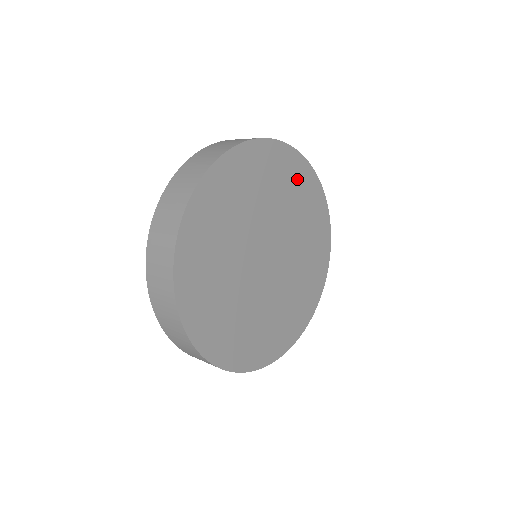
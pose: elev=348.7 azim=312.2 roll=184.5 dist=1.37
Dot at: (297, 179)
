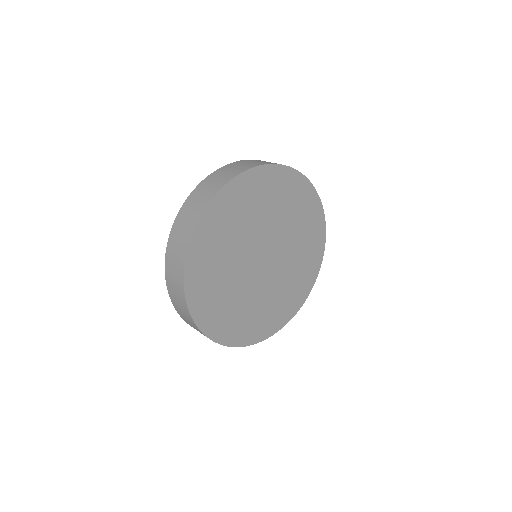
Dot at: (292, 192)
